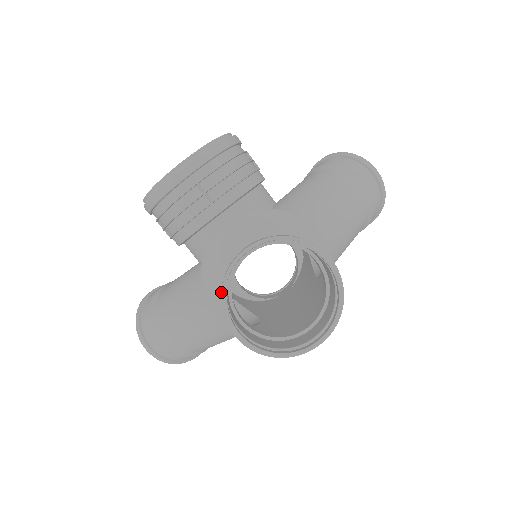
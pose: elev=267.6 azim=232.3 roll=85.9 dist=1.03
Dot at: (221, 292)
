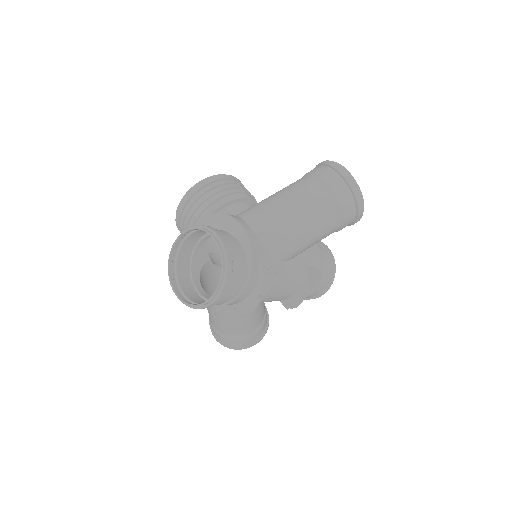
Dot at: (169, 269)
